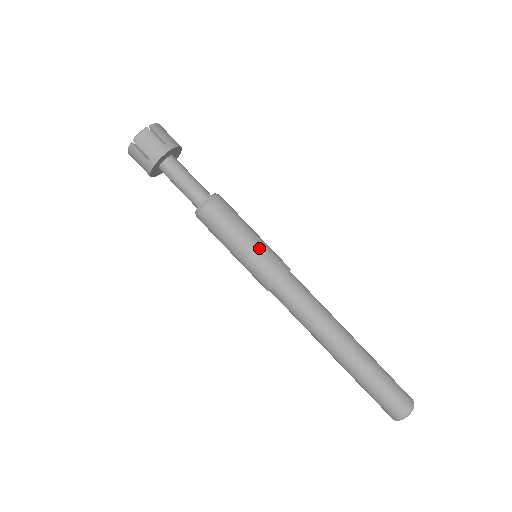
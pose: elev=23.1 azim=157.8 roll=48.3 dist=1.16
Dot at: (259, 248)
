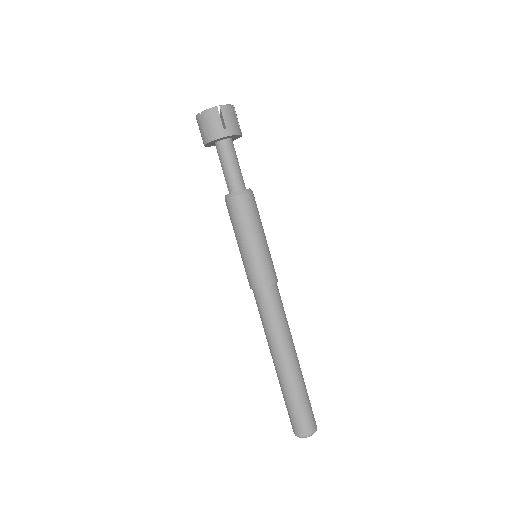
Dot at: (258, 254)
